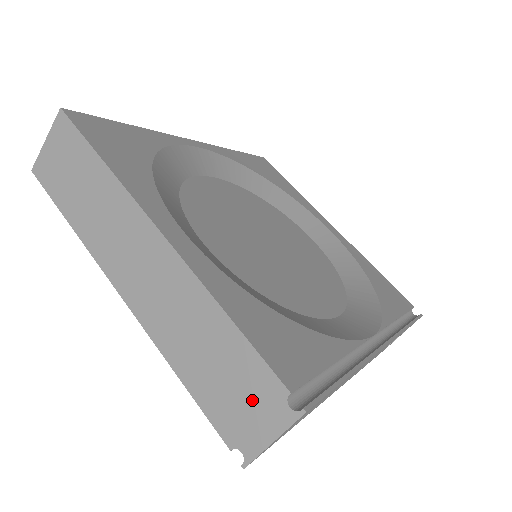
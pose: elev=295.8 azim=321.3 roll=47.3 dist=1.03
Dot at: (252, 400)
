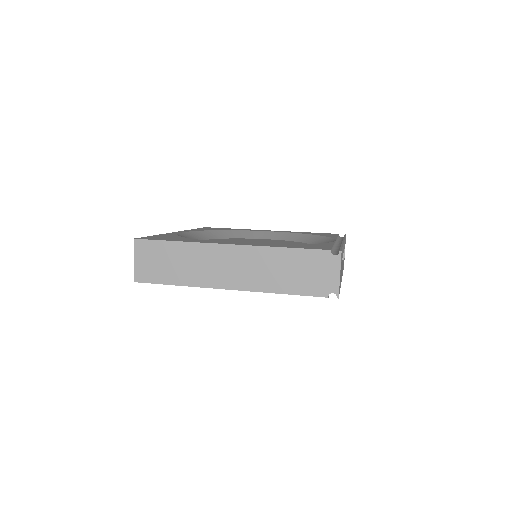
Dot at: (320, 268)
